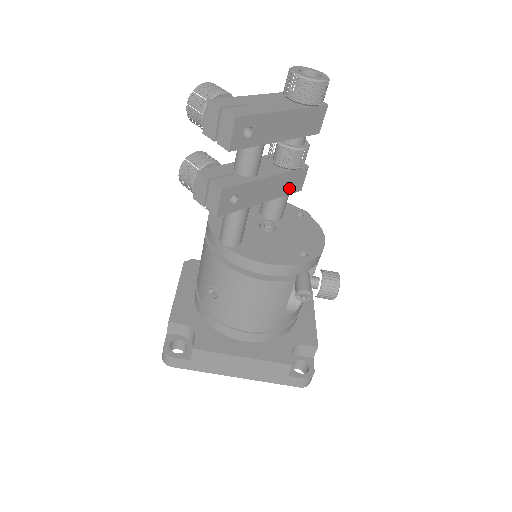
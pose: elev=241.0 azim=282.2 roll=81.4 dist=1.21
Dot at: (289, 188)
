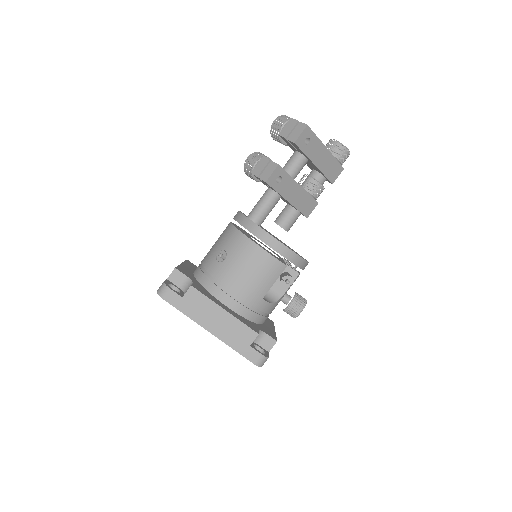
Dot at: (303, 208)
